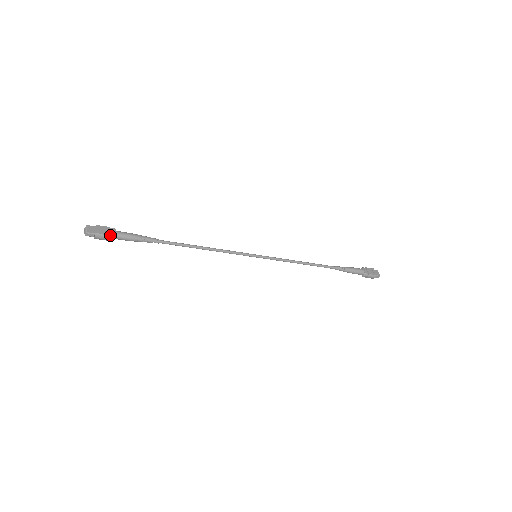
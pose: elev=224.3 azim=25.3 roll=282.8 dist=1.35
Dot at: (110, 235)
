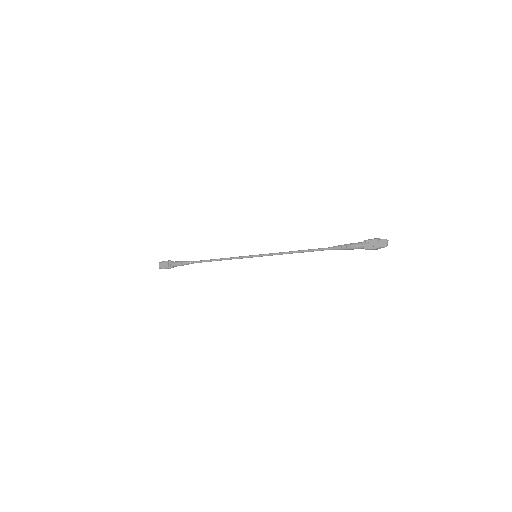
Dot at: (169, 267)
